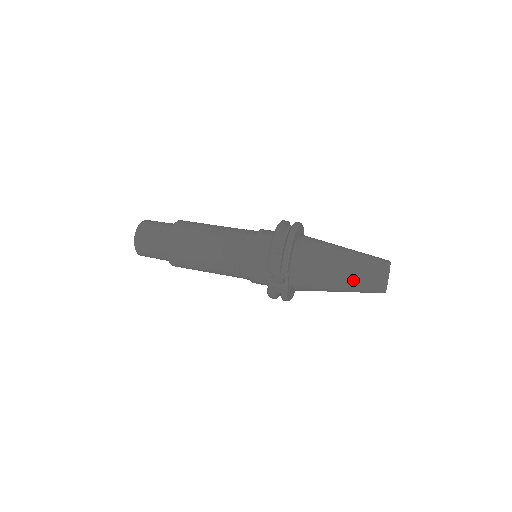
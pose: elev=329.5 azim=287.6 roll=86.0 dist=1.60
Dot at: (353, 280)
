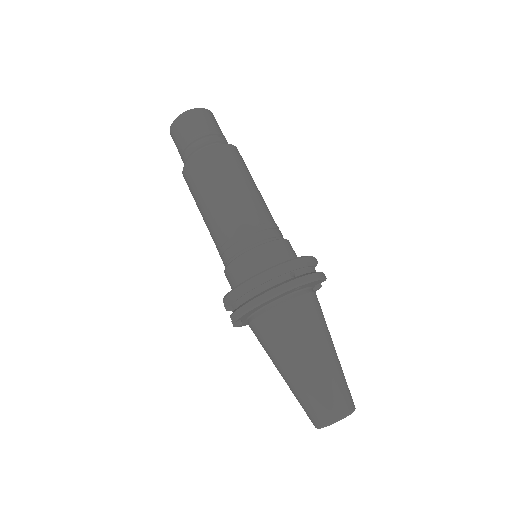
Dot at: (292, 389)
